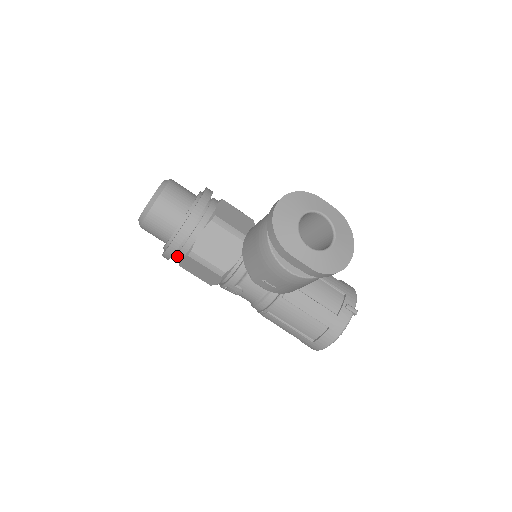
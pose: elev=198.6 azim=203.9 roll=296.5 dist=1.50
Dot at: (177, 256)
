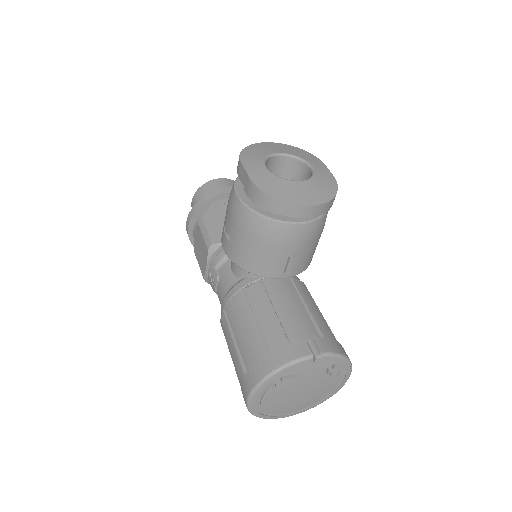
Dot at: (194, 229)
